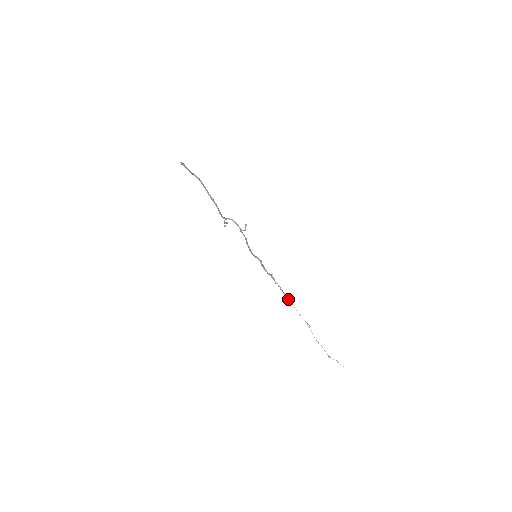
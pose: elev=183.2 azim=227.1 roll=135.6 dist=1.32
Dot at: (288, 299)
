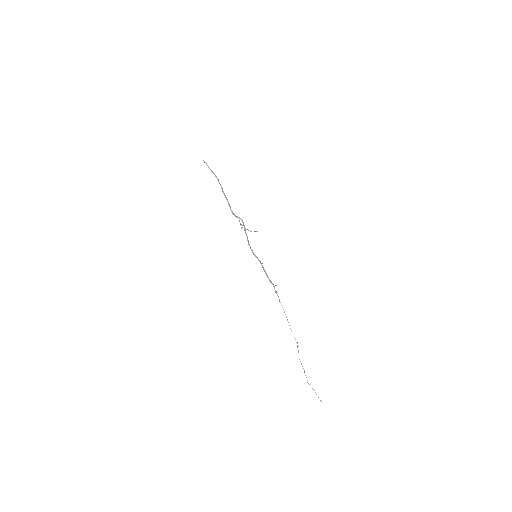
Dot at: occluded
